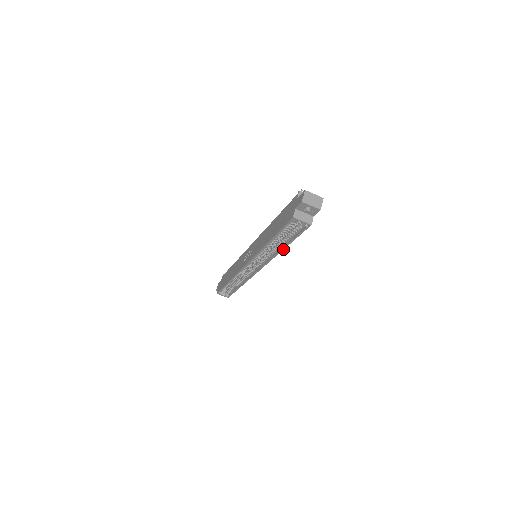
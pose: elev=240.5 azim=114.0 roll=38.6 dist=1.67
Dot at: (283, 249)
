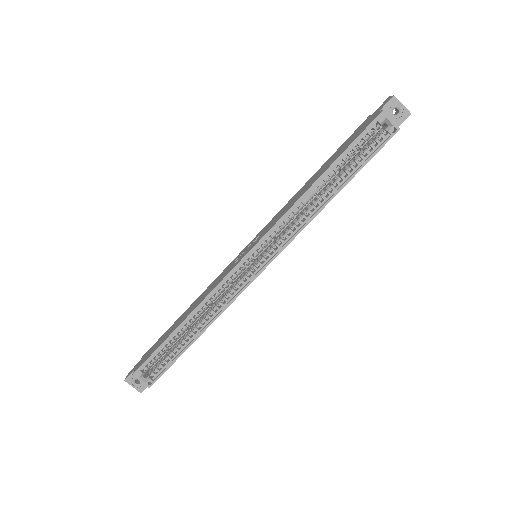
Dot at: (333, 197)
